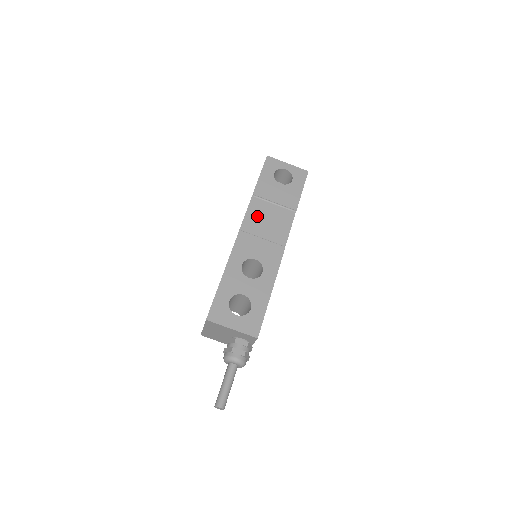
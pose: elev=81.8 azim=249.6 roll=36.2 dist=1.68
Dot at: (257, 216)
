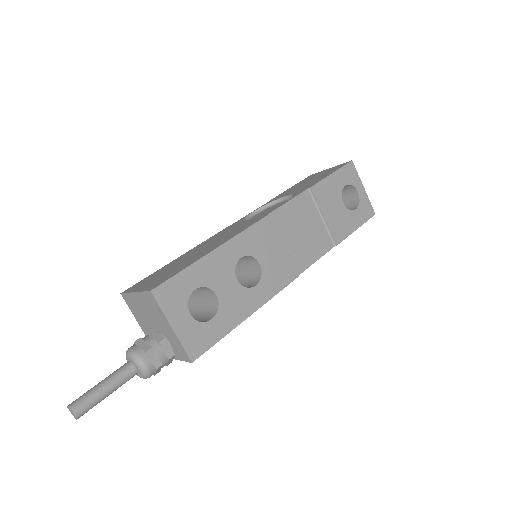
Dot at: (296, 215)
